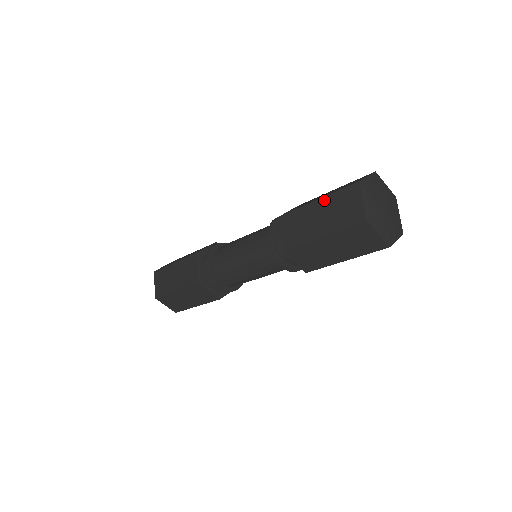
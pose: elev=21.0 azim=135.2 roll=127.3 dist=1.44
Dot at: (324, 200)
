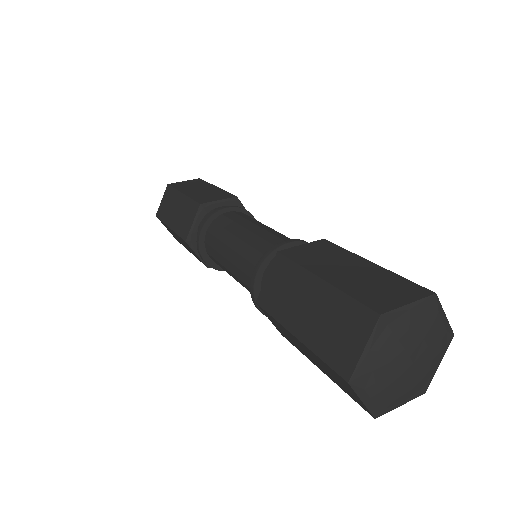
Dot at: (305, 348)
